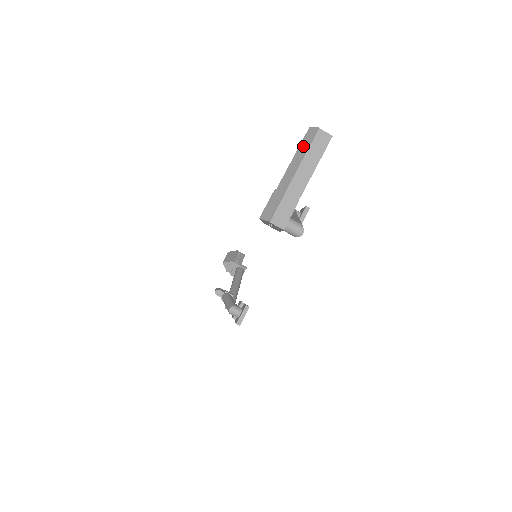
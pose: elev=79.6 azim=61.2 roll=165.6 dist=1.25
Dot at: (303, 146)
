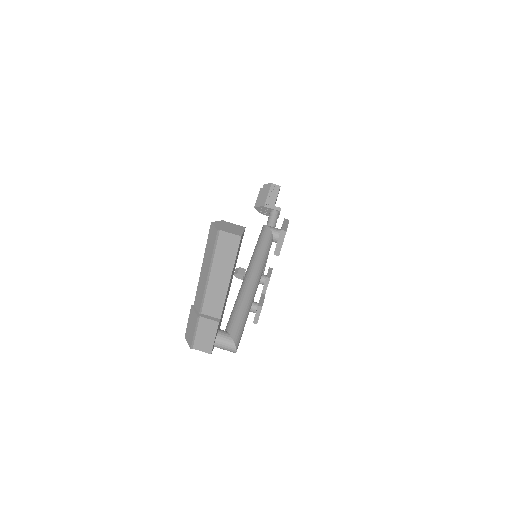
Dot at: (207, 253)
